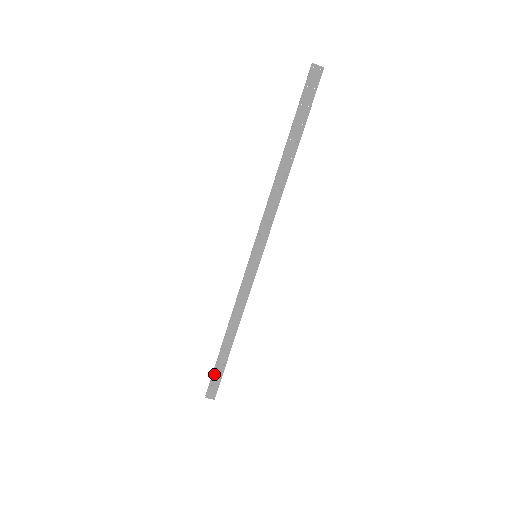
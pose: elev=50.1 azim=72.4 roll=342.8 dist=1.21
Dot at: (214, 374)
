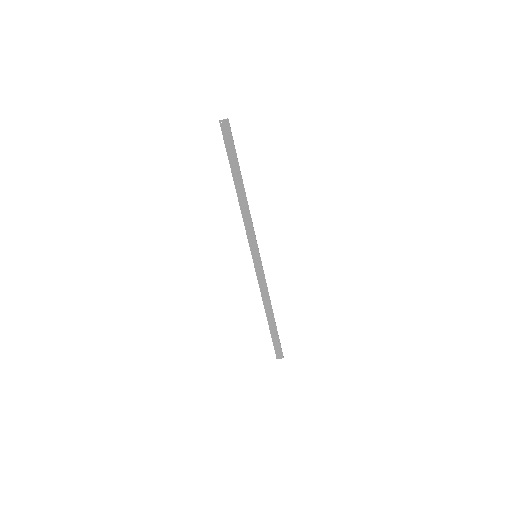
Dot at: (273, 342)
